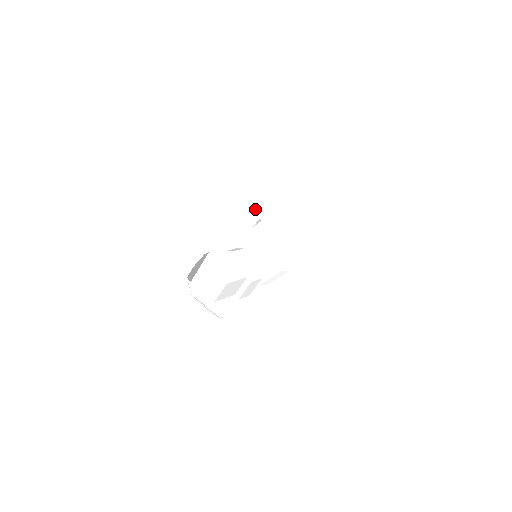
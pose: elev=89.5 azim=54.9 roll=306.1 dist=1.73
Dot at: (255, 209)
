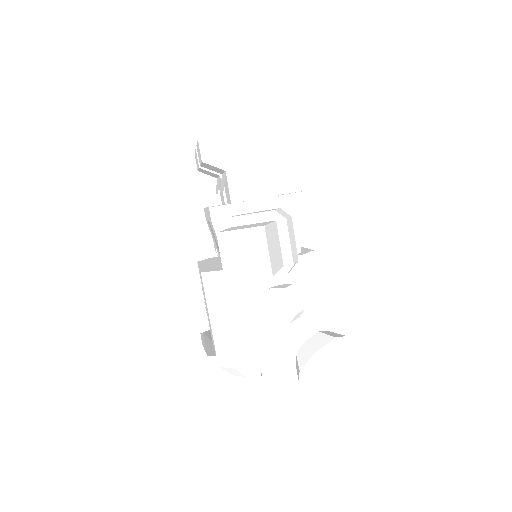
Dot at: (207, 164)
